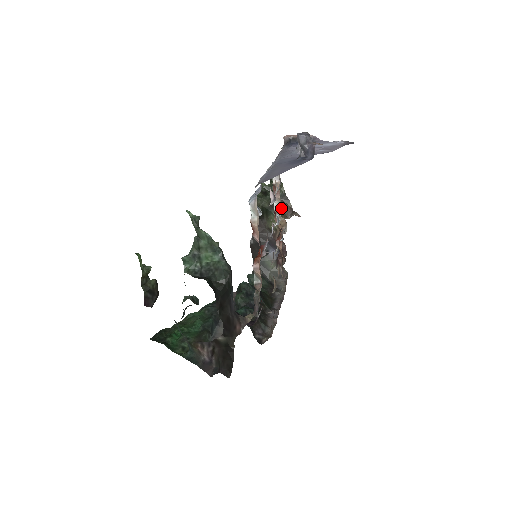
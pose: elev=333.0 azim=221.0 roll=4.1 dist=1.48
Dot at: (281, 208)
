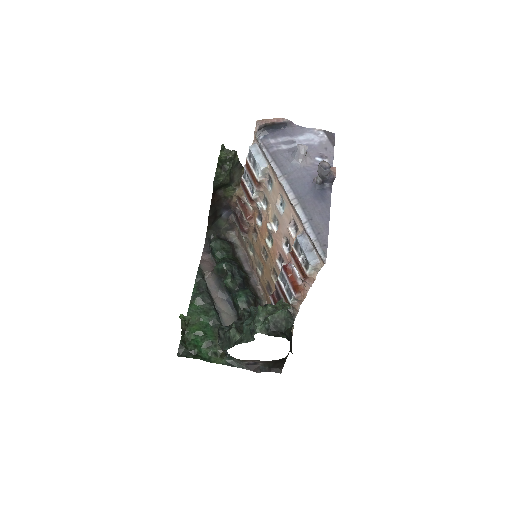
Dot at: (261, 198)
